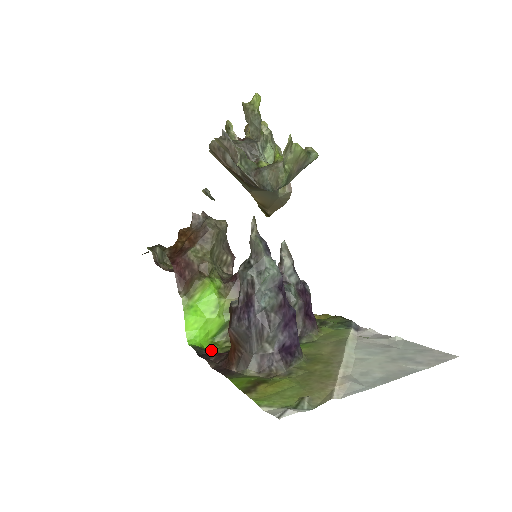
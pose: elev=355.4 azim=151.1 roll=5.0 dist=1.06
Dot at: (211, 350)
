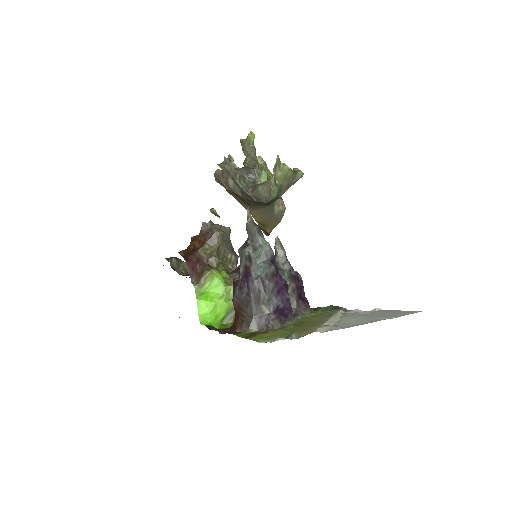
Dot at: occluded
